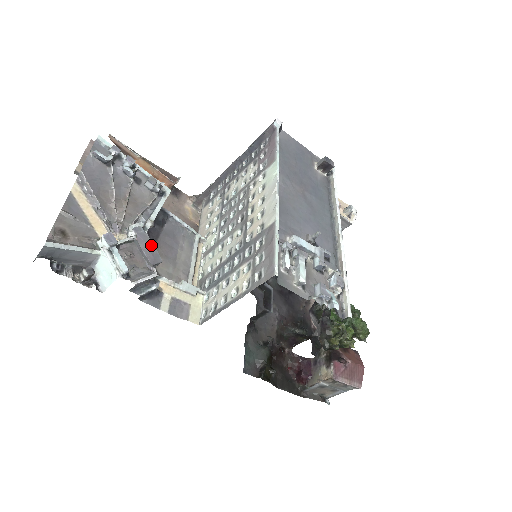
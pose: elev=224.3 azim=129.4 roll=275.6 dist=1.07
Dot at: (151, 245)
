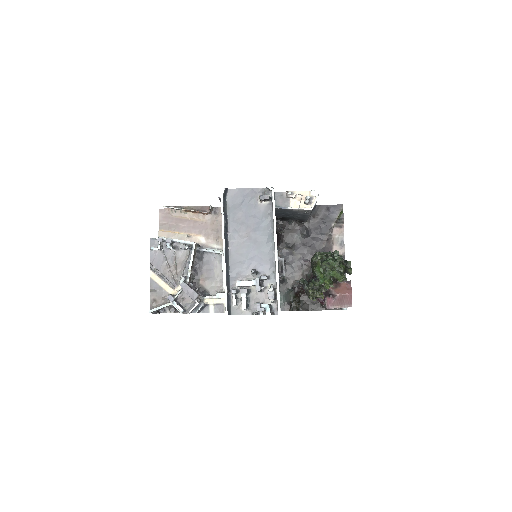
Dot at: (190, 289)
